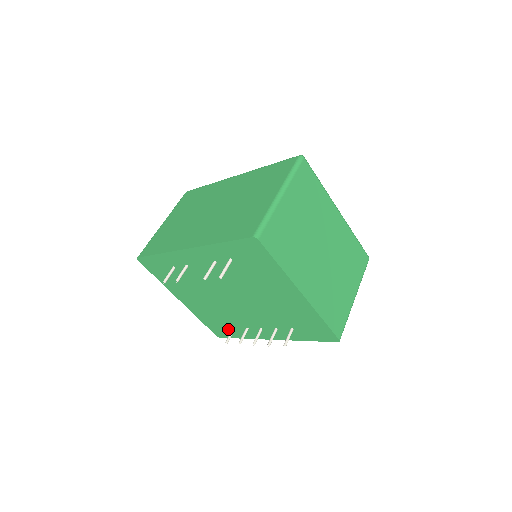
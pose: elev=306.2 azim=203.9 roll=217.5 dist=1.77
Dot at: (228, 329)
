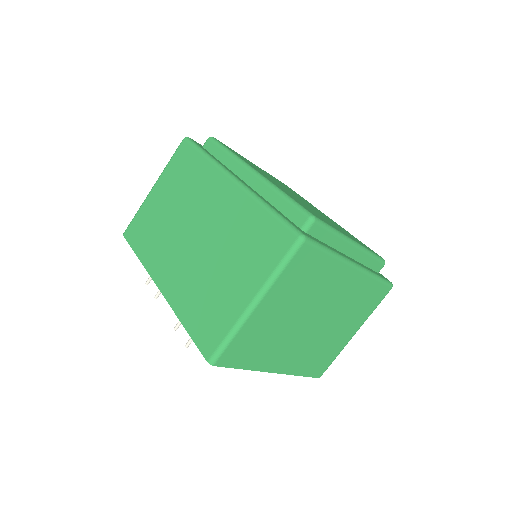
Dot at: occluded
